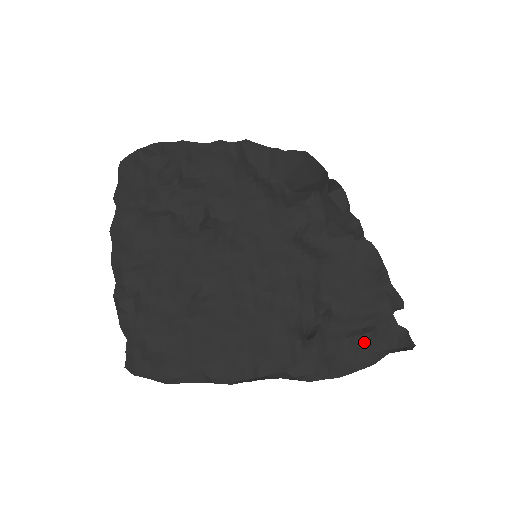
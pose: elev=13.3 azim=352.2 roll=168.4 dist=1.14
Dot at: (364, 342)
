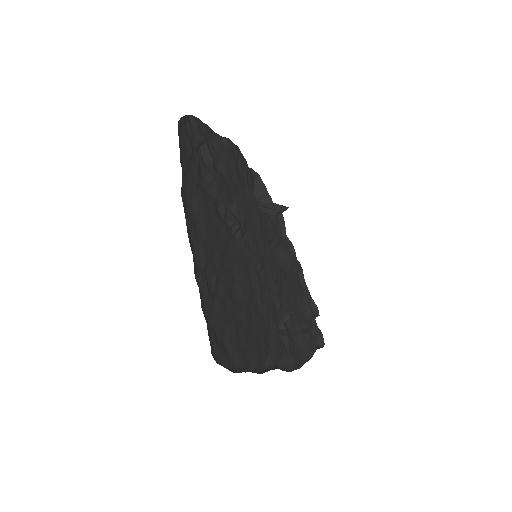
Dot at: (307, 340)
